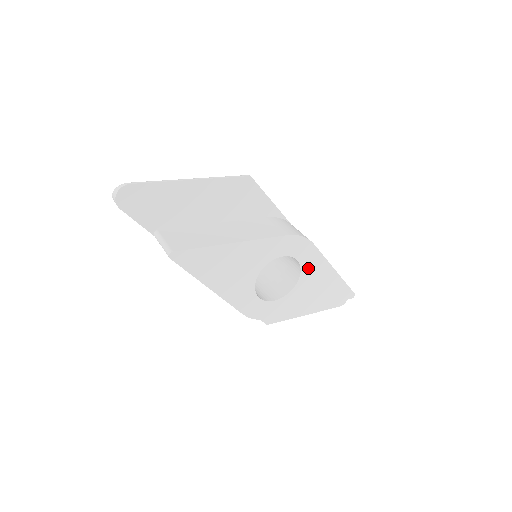
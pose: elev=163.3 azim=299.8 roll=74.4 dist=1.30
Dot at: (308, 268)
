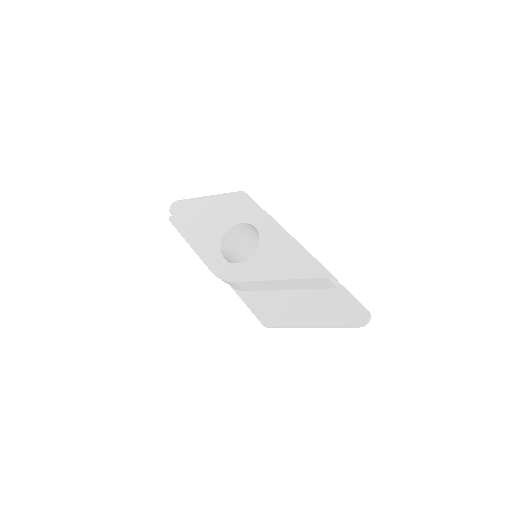
Dot at: (267, 236)
